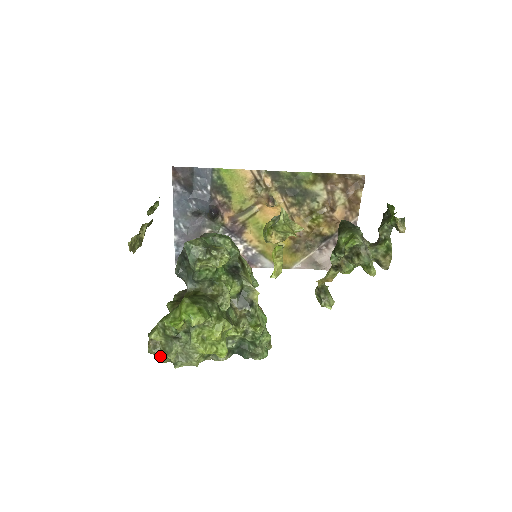
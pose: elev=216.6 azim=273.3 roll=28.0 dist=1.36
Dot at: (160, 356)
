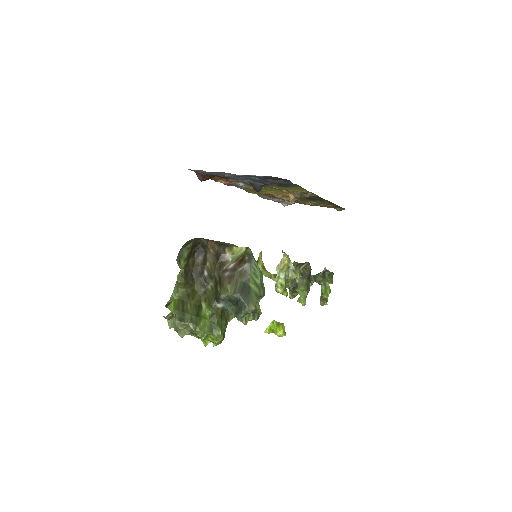
Dot at: (171, 324)
